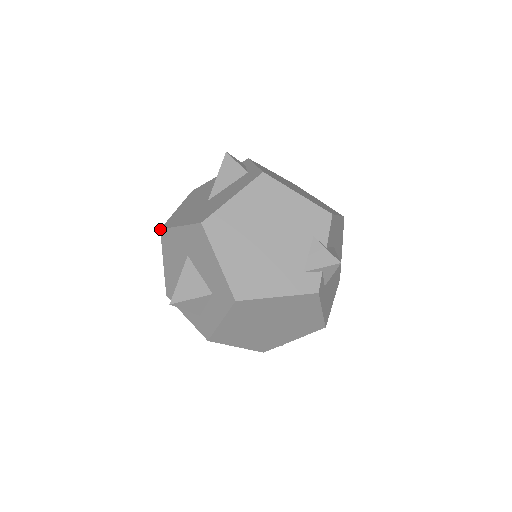
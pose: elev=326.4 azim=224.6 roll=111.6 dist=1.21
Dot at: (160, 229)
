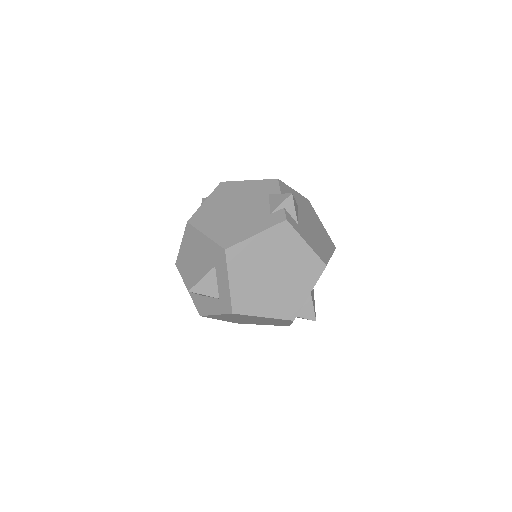
Dot at: (175, 264)
